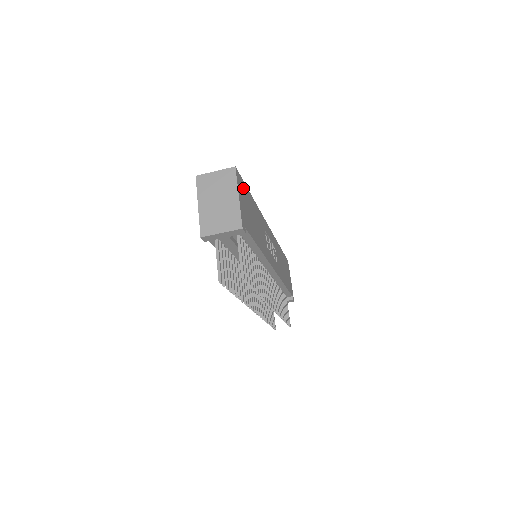
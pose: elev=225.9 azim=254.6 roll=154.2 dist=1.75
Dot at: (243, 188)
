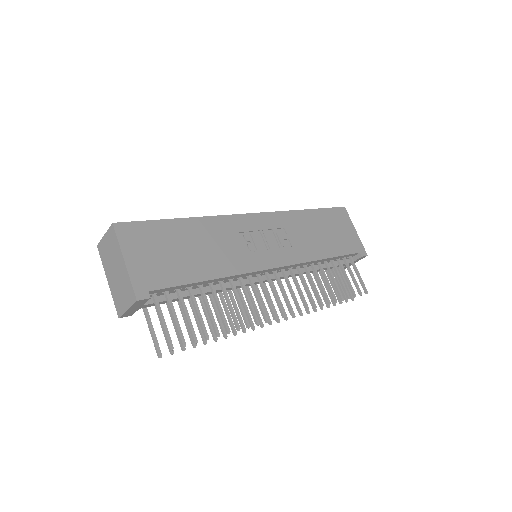
Dot at: (145, 233)
